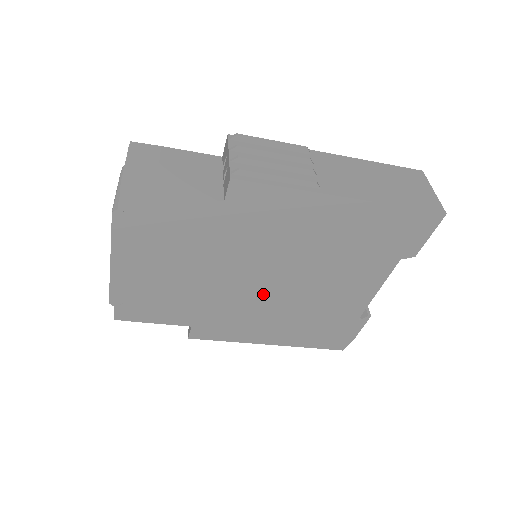
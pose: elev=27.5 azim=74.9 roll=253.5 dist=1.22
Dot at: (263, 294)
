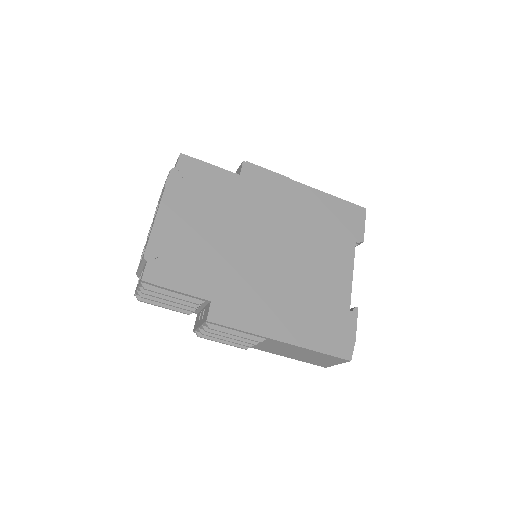
Dot at: (270, 265)
